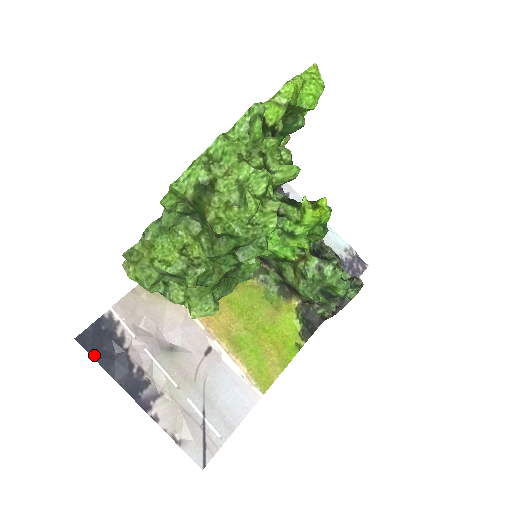
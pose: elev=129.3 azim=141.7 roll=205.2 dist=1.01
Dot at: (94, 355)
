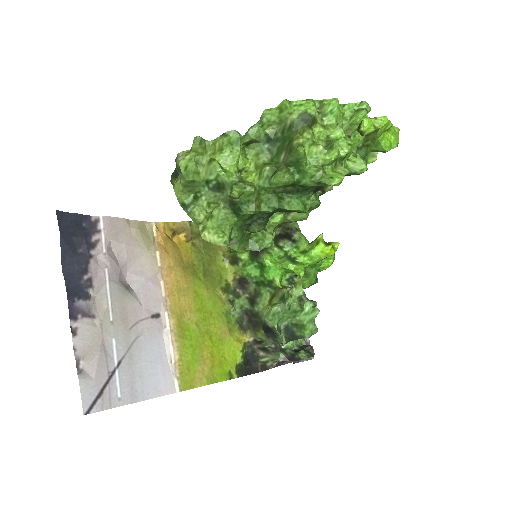
Dot at: (62, 235)
